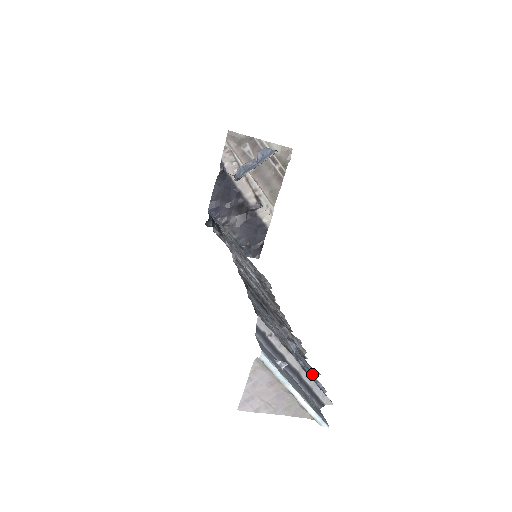
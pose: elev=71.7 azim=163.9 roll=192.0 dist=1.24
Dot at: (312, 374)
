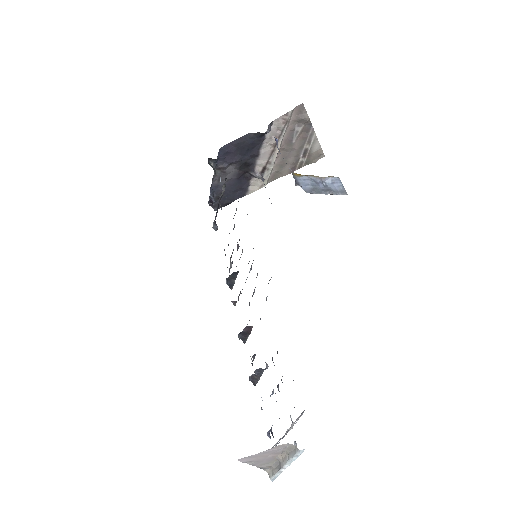
Dot at: occluded
